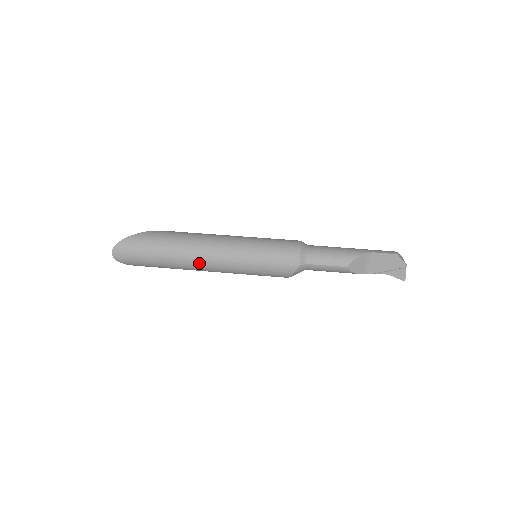
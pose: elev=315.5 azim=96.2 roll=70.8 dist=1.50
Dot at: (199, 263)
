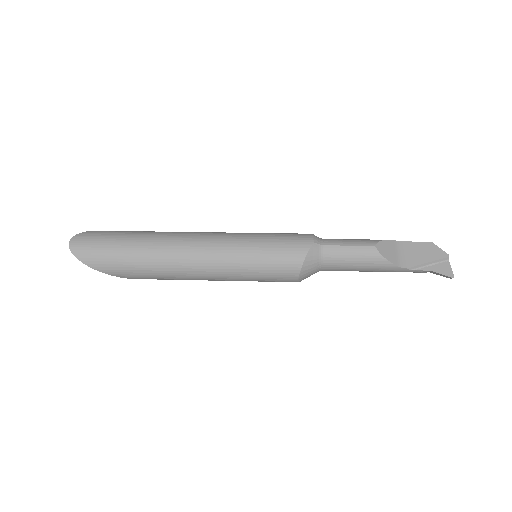
Dot at: (183, 248)
